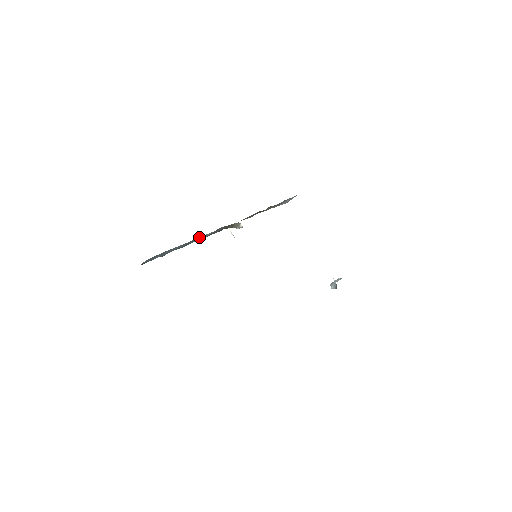
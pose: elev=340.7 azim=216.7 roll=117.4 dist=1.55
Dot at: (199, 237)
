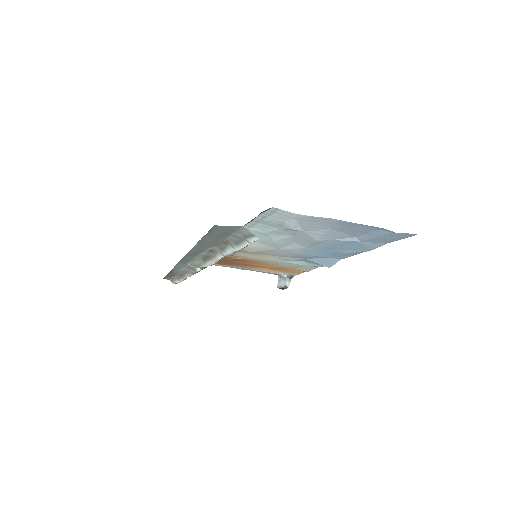
Dot at: occluded
